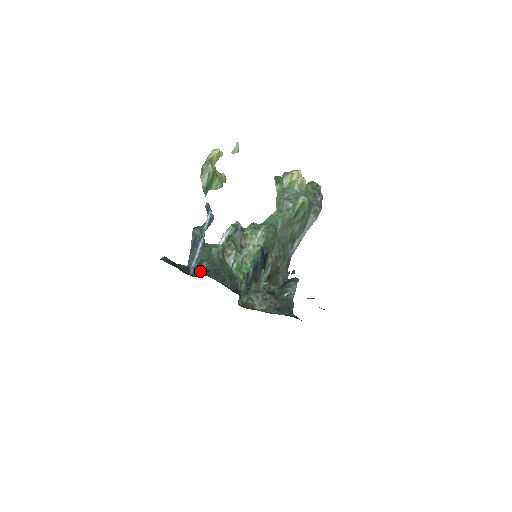
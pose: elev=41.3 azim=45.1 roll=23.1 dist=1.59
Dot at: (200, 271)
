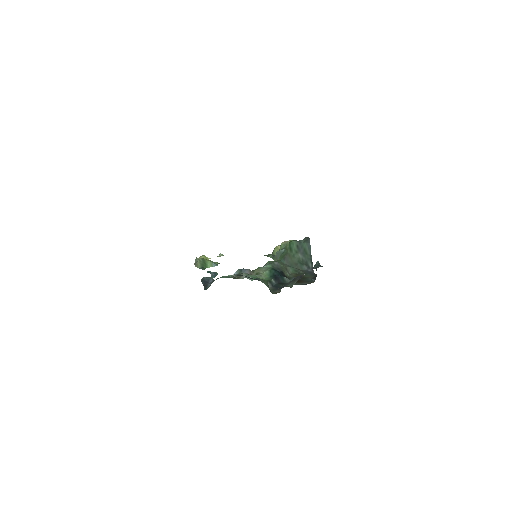
Dot at: occluded
